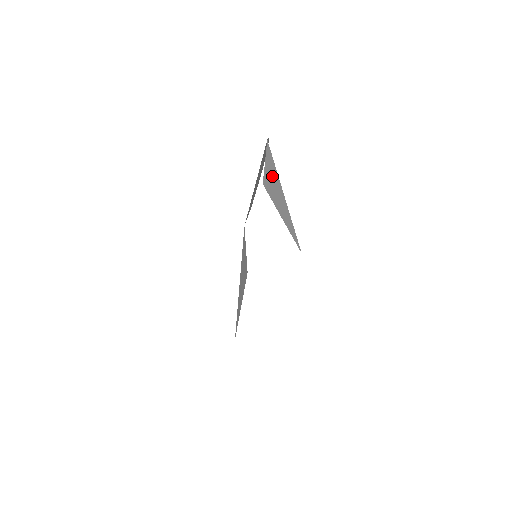
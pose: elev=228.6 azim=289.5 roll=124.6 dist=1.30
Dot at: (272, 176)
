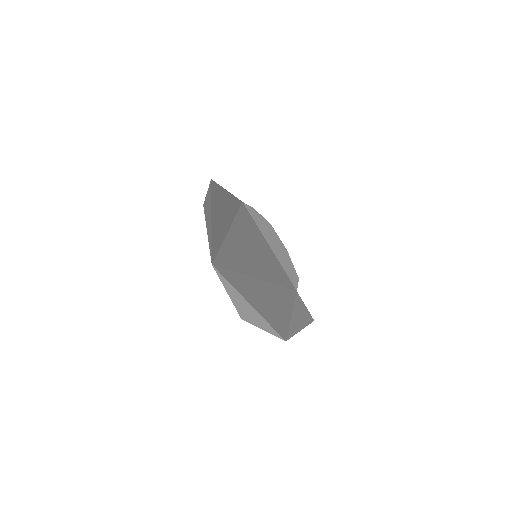
Dot at: occluded
